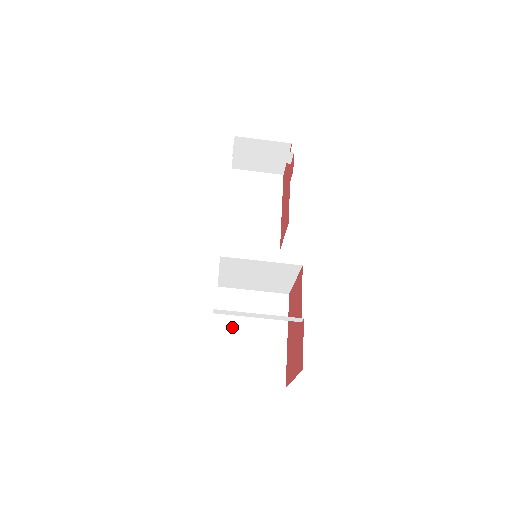
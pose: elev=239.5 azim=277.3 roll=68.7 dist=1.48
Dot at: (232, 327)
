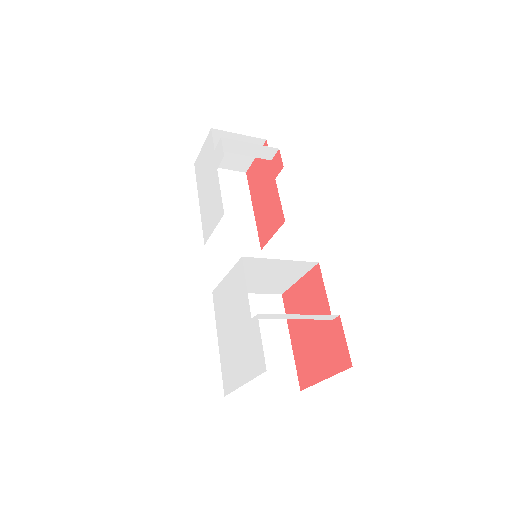
Dot at: occluded
